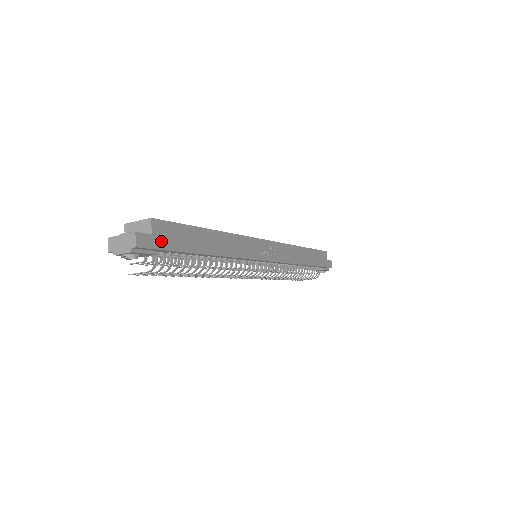
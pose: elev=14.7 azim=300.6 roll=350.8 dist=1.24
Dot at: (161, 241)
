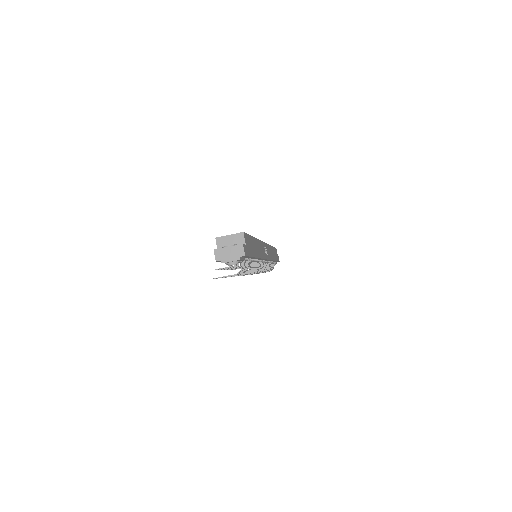
Dot at: (248, 250)
